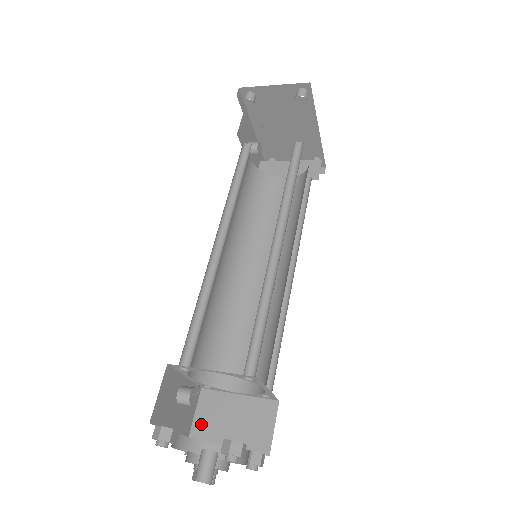
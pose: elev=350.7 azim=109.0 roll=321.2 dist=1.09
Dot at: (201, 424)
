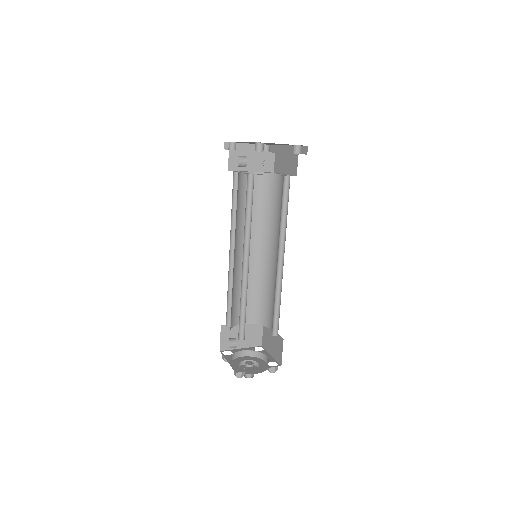
Dot at: (225, 343)
